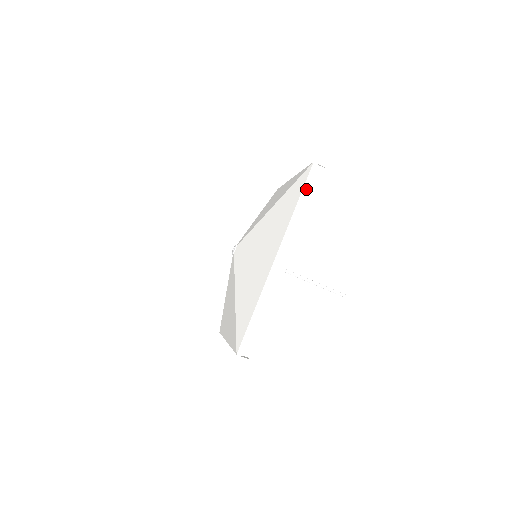
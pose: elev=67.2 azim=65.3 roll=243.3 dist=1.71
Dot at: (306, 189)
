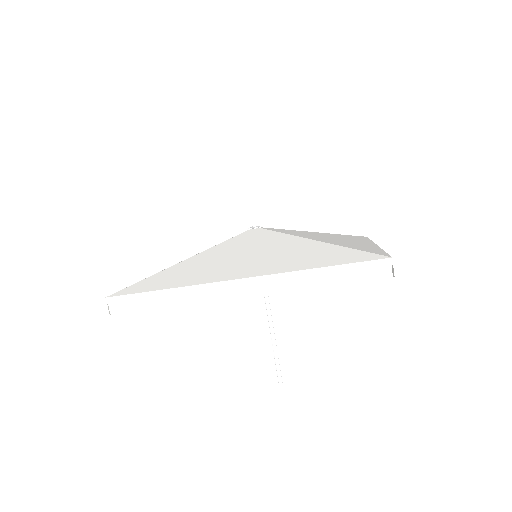
Dot at: (349, 268)
